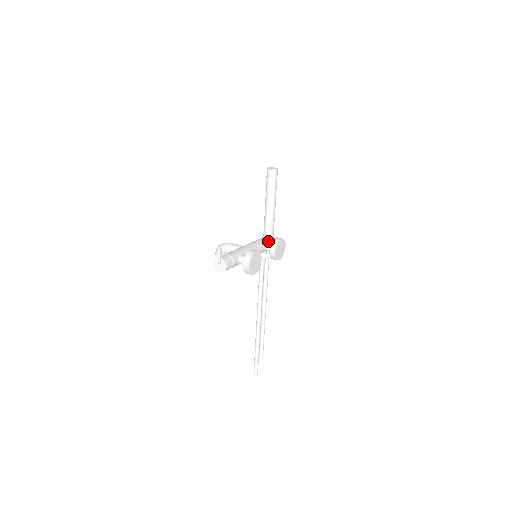
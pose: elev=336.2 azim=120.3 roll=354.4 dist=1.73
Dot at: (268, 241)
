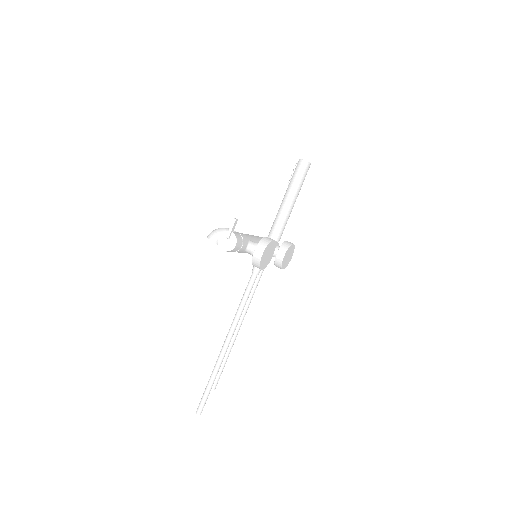
Dot at: occluded
